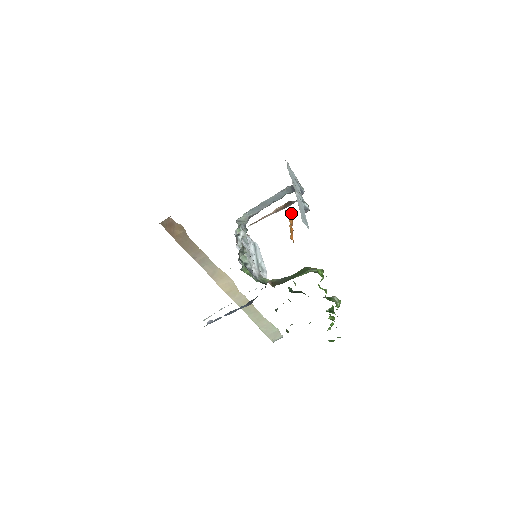
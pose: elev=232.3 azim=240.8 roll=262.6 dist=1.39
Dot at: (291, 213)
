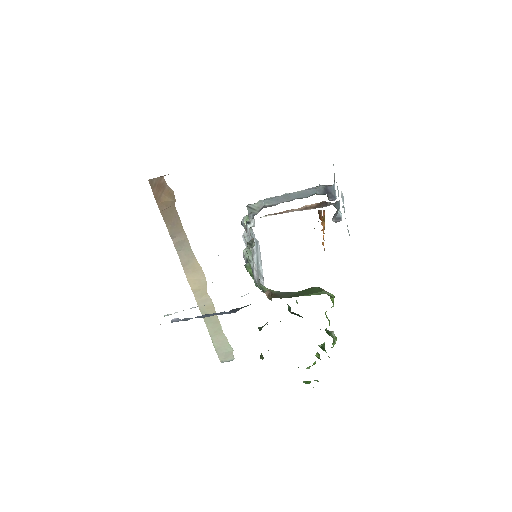
Dot at: (323, 216)
